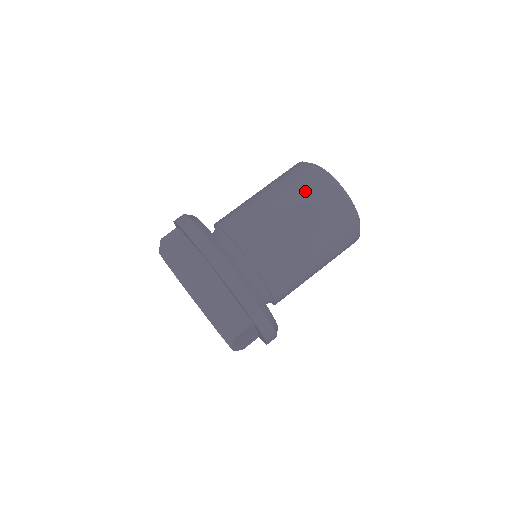
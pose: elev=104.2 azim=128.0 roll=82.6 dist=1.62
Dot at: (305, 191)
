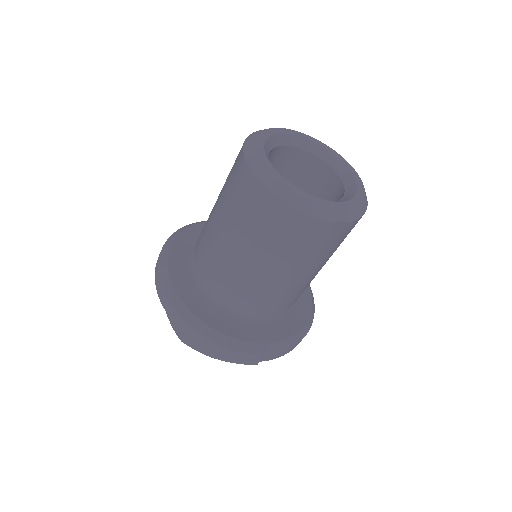
Dot at: (317, 249)
